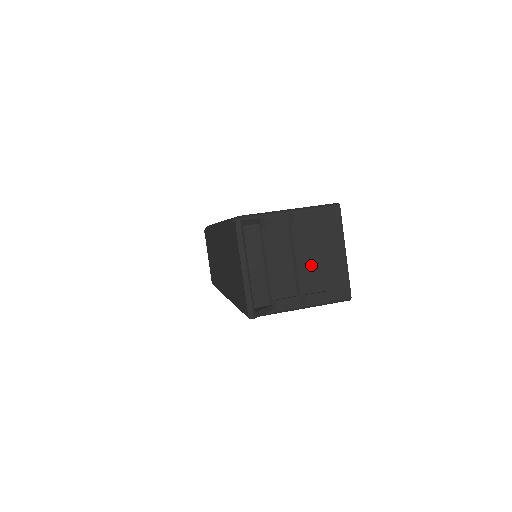
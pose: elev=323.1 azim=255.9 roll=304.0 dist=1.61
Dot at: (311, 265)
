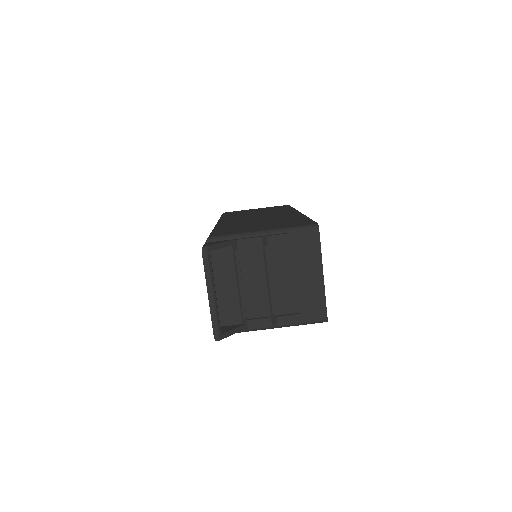
Dot at: (286, 287)
